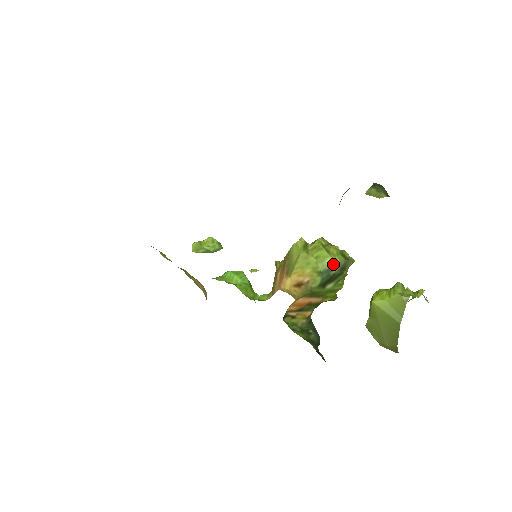
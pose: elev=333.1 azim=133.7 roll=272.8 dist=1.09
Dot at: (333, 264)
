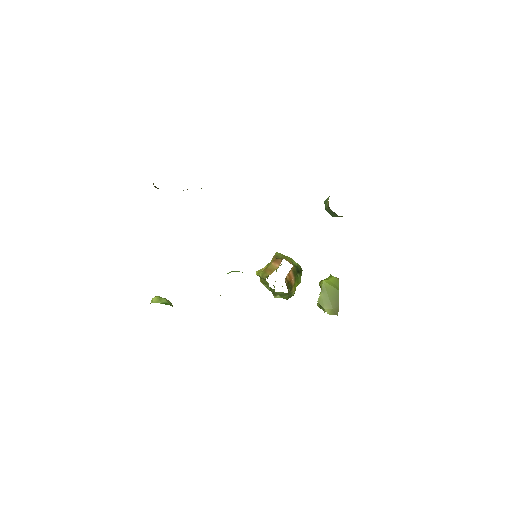
Dot at: (297, 265)
